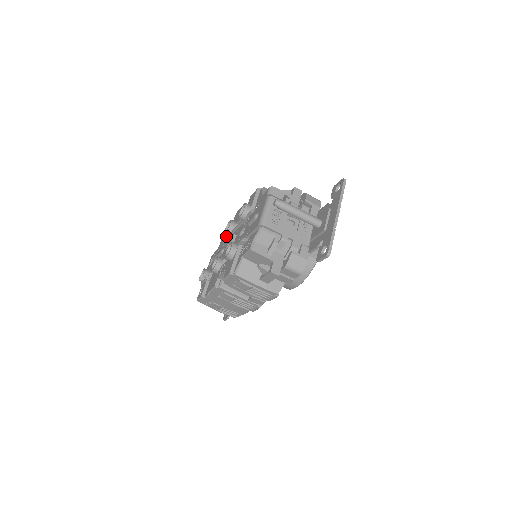
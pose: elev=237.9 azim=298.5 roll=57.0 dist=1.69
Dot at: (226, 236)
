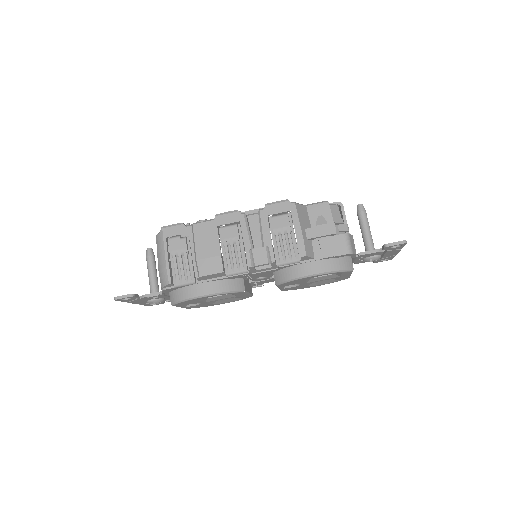
Dot at: occluded
